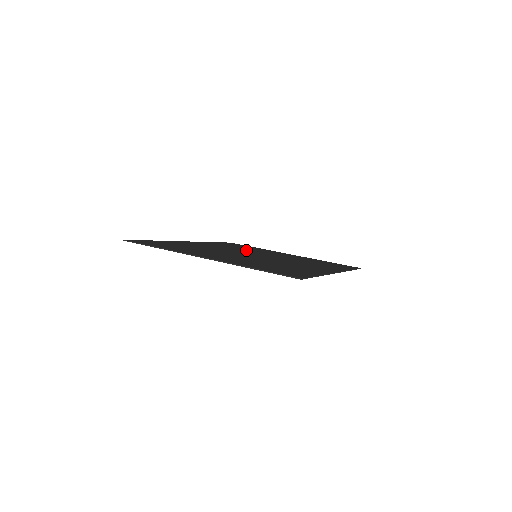
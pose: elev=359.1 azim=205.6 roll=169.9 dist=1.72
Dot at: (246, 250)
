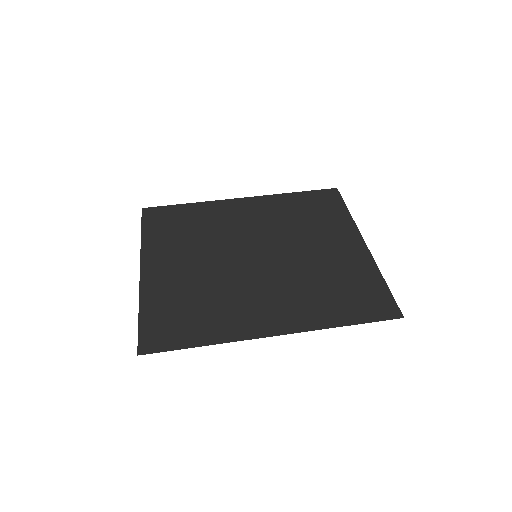
Dot at: (287, 229)
